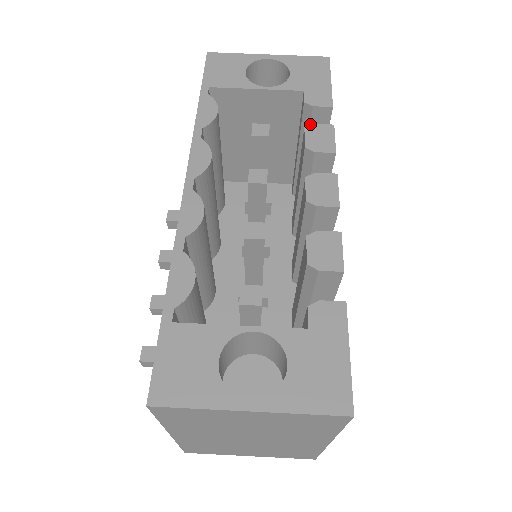
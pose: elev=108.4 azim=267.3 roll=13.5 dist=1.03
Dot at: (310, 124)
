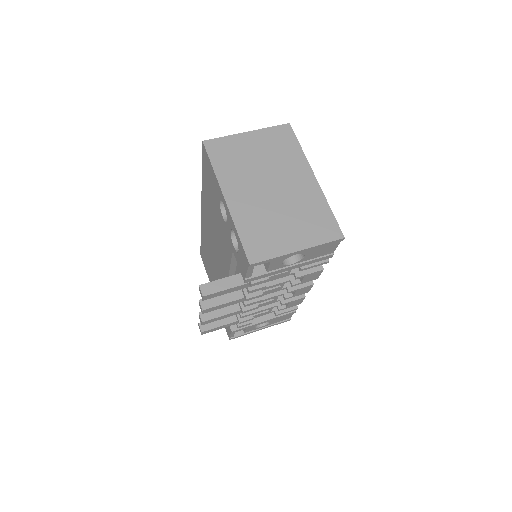
Dot at: occluded
